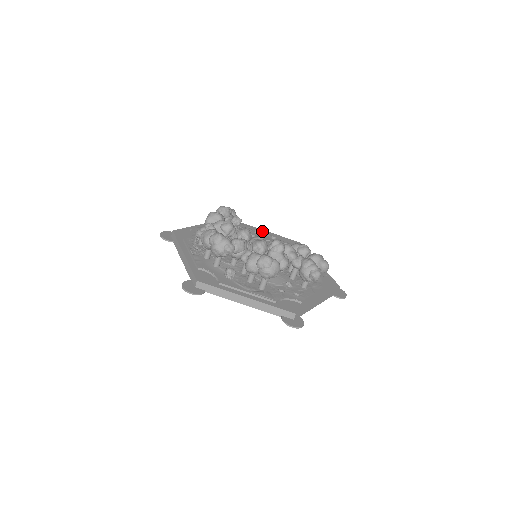
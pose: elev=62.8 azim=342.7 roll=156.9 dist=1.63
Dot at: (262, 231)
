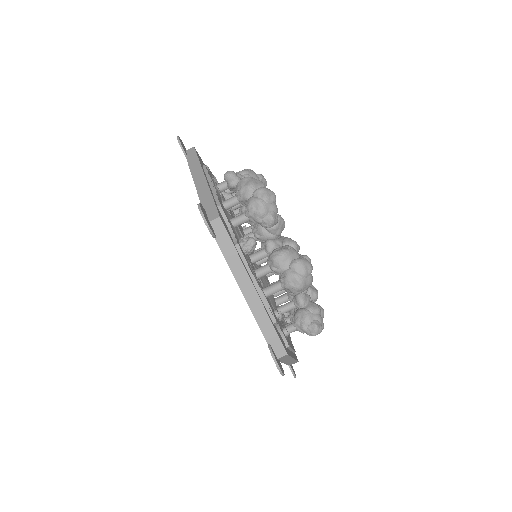
Dot at: occluded
